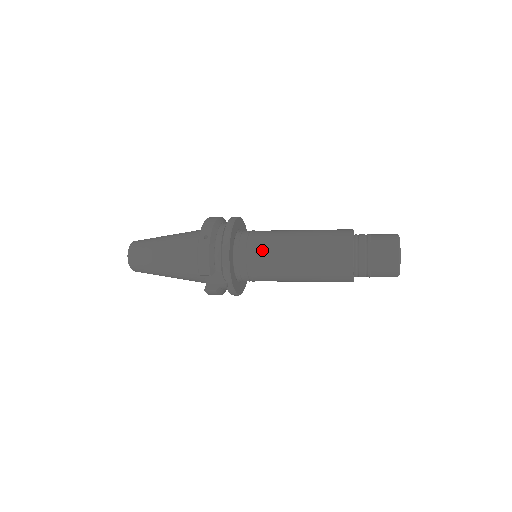
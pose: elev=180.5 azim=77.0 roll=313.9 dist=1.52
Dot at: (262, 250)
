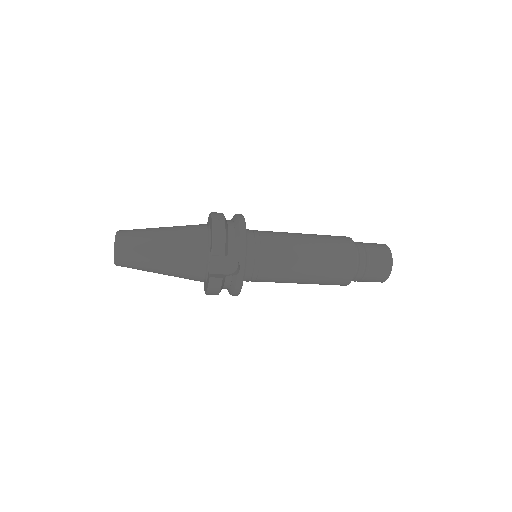
Dot at: (273, 240)
